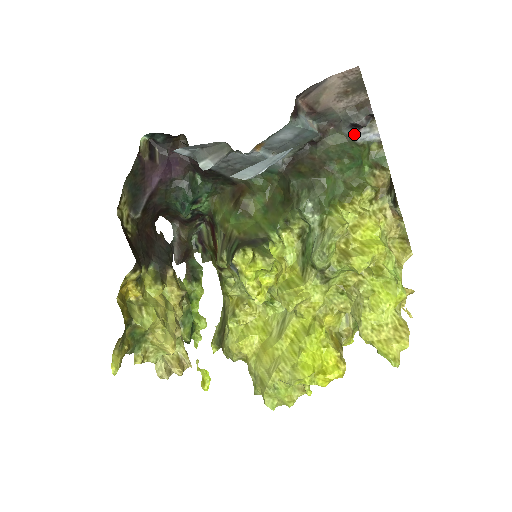
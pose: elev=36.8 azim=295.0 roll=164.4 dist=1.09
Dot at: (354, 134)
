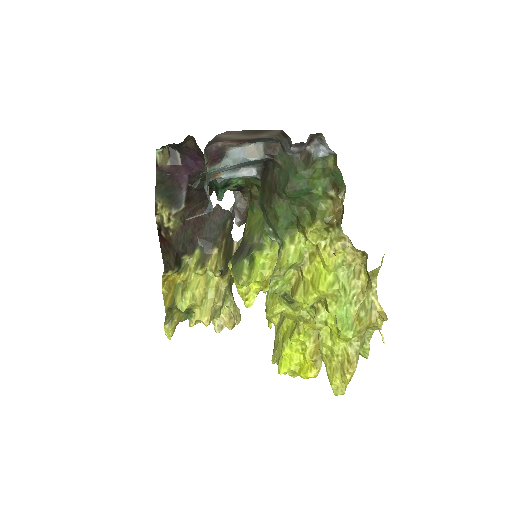
Dot at: (310, 145)
